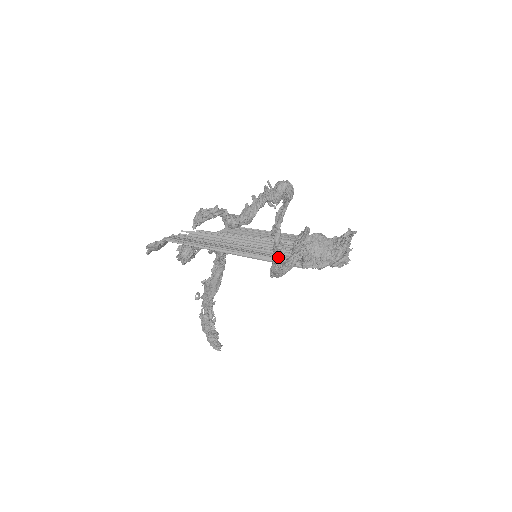
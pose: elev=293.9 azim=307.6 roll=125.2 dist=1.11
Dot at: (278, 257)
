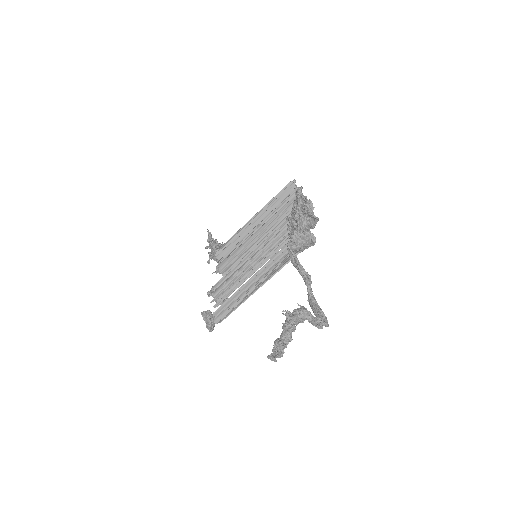
Dot at: occluded
